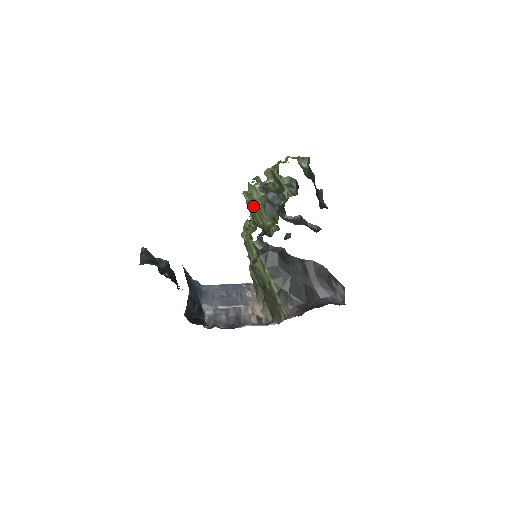
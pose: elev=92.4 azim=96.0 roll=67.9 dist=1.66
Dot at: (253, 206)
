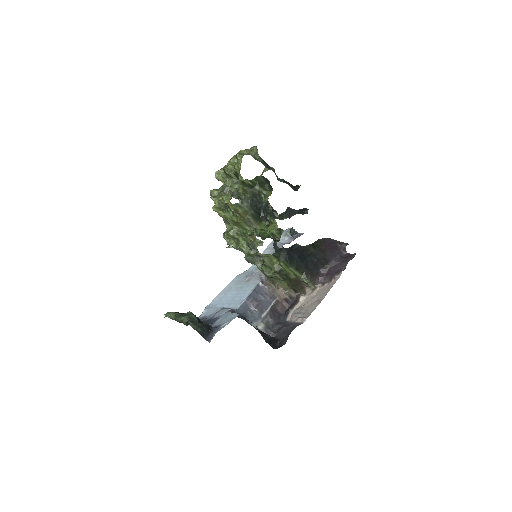
Dot at: (236, 218)
